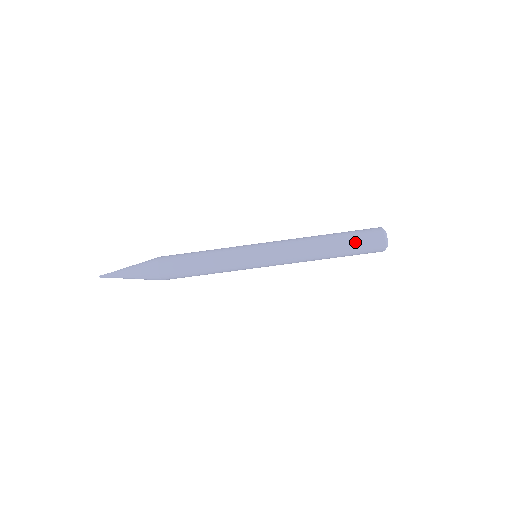
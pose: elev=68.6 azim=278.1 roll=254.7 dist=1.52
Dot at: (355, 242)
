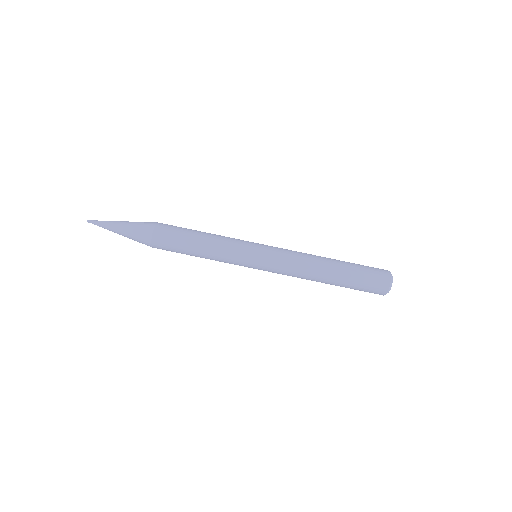
Dot at: (360, 273)
